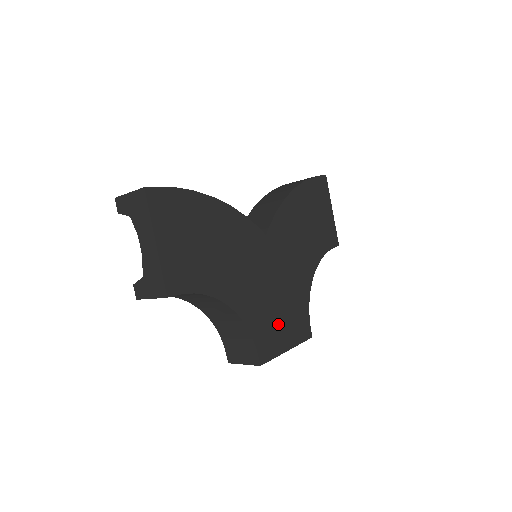
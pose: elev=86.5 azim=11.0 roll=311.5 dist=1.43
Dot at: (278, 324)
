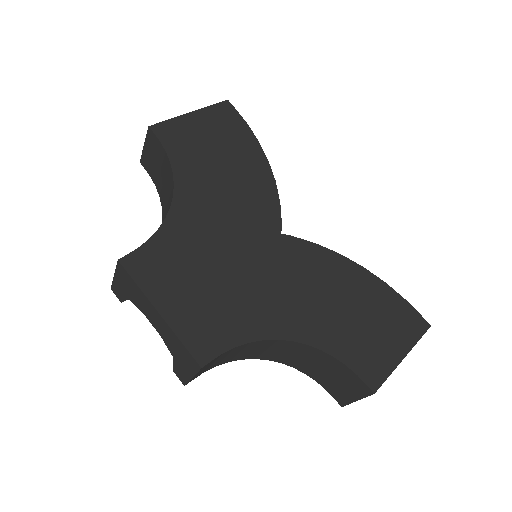
Dot at: (188, 281)
